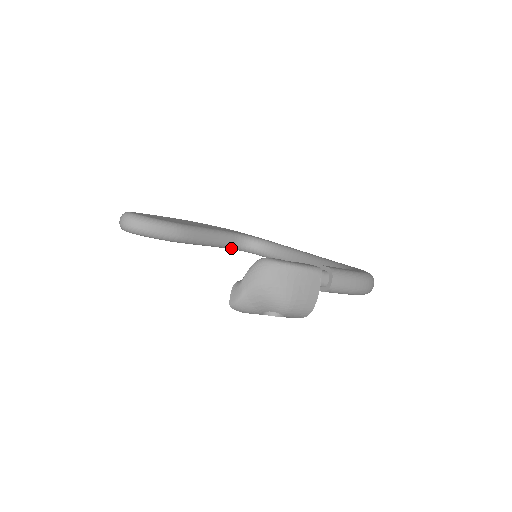
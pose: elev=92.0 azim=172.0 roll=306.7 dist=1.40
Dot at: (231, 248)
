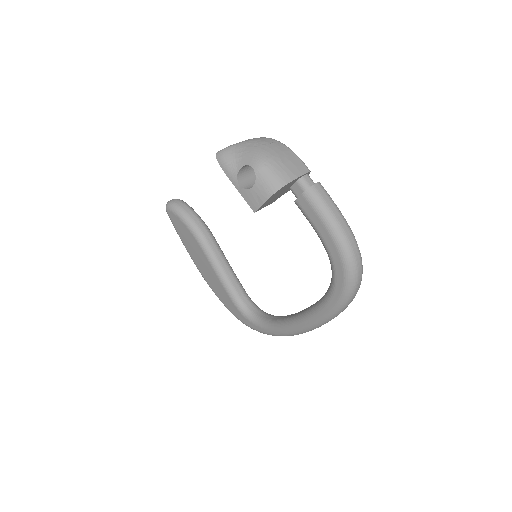
Dot at: (235, 300)
